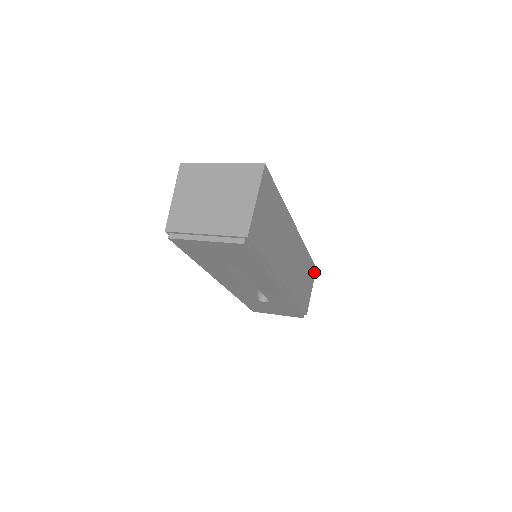
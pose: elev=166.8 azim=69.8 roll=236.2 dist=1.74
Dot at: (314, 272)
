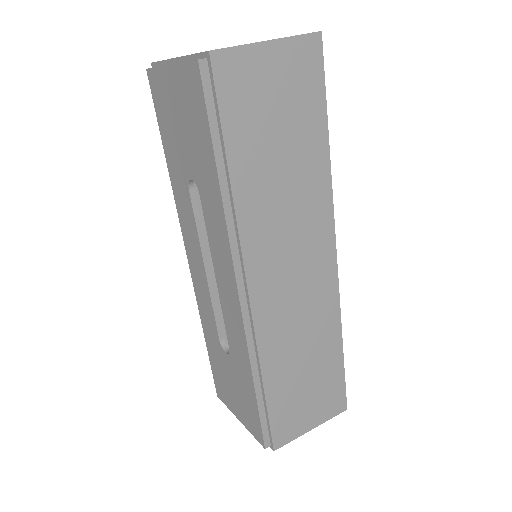
Dot at: (338, 407)
